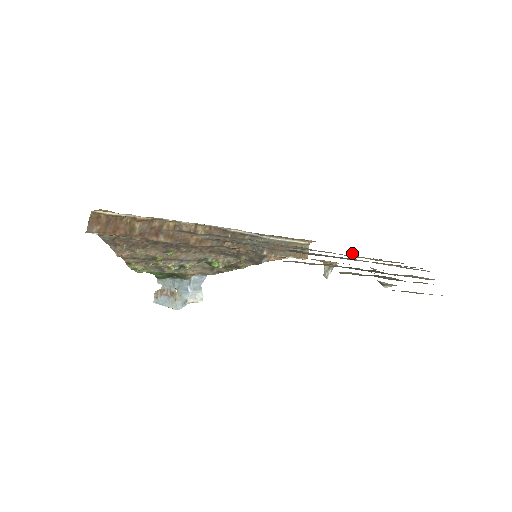
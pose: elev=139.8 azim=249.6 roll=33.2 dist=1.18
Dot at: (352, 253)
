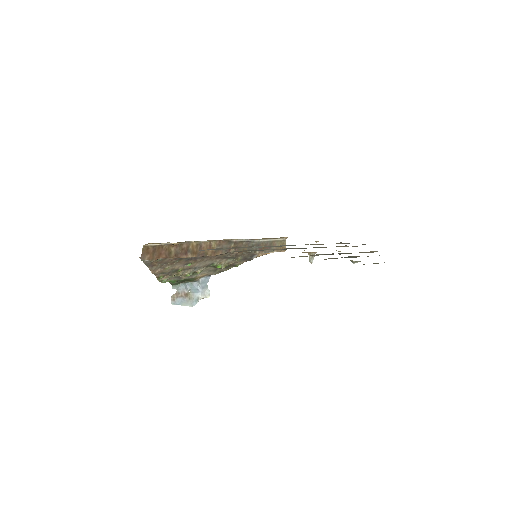
Dot at: (318, 241)
